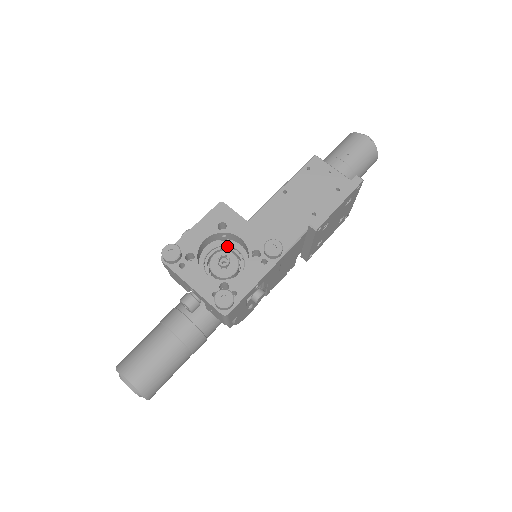
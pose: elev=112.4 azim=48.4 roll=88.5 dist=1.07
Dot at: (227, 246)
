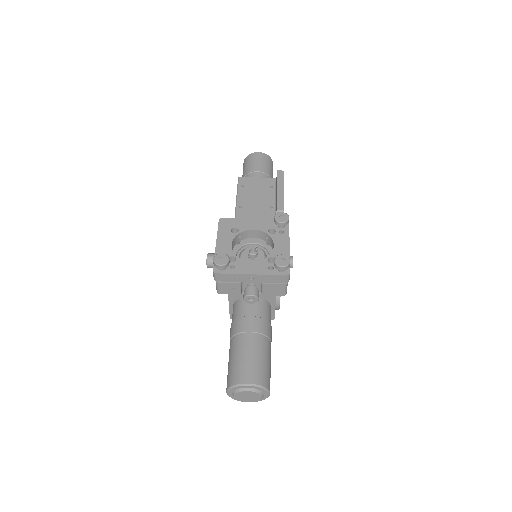
Dot at: (244, 246)
